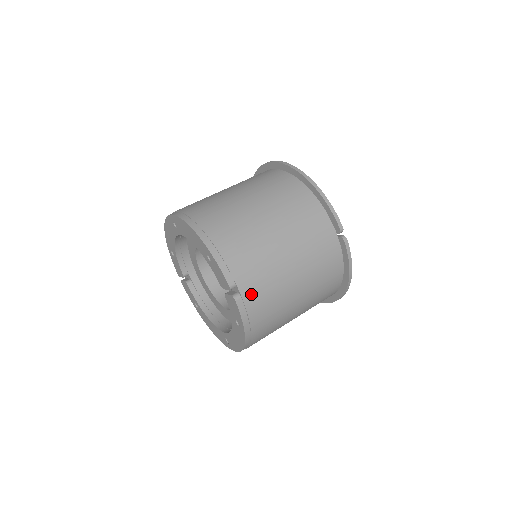
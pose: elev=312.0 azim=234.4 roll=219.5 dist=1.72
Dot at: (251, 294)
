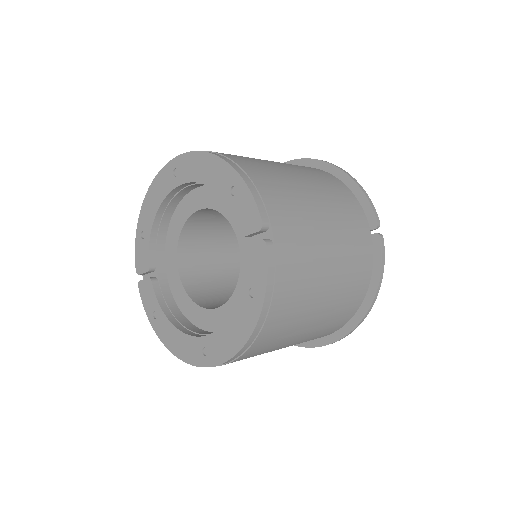
Dot at: (285, 247)
